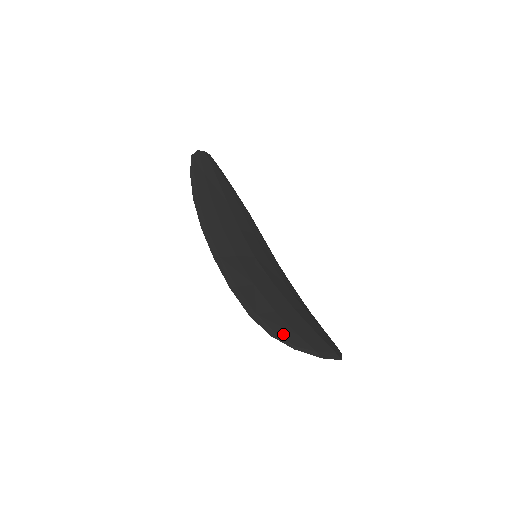
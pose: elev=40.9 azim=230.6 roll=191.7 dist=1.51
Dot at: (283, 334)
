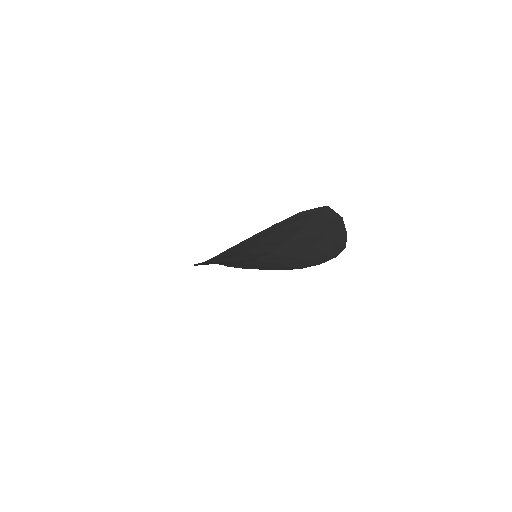
Dot at: (261, 233)
